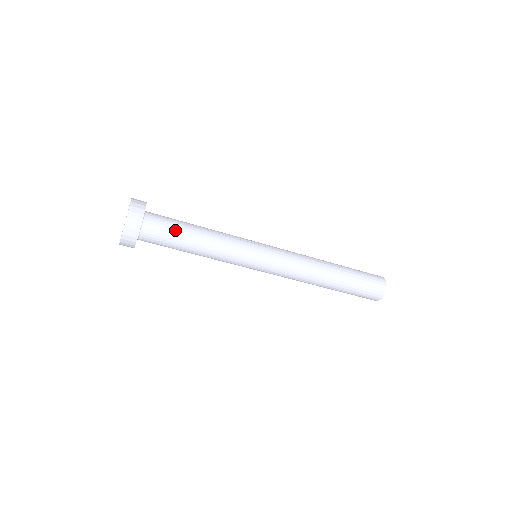
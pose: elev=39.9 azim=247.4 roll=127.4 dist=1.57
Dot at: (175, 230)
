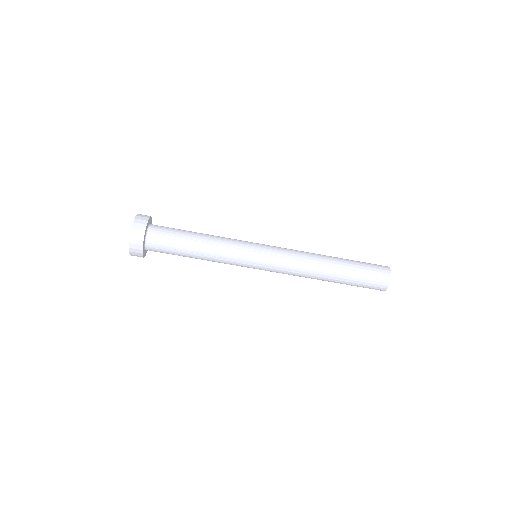
Dot at: (177, 234)
